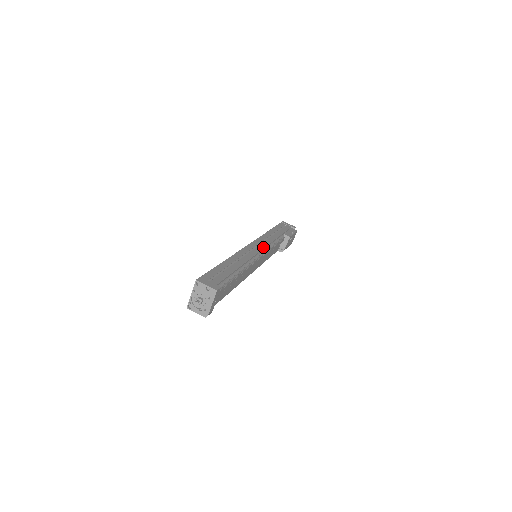
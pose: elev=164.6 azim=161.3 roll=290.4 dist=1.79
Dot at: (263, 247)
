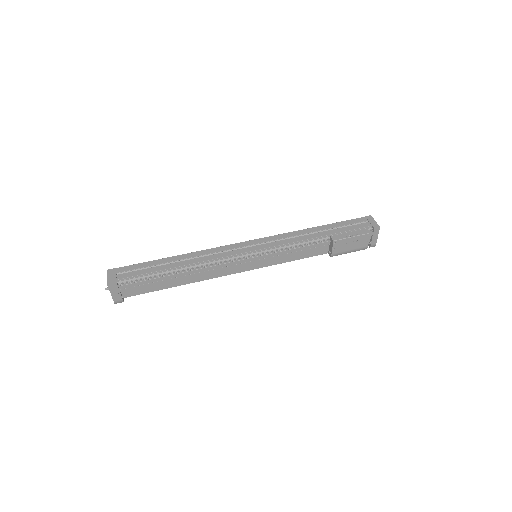
Dot at: (256, 249)
